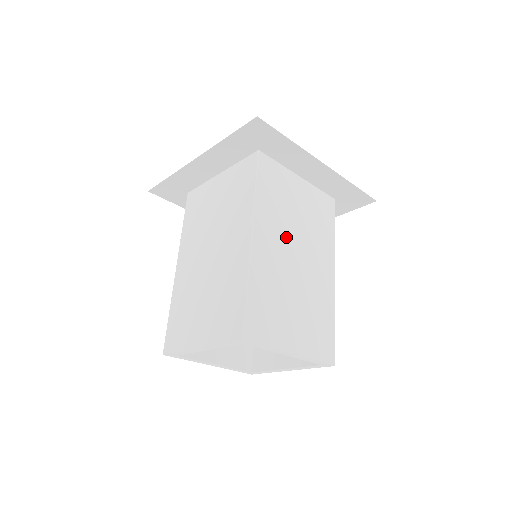
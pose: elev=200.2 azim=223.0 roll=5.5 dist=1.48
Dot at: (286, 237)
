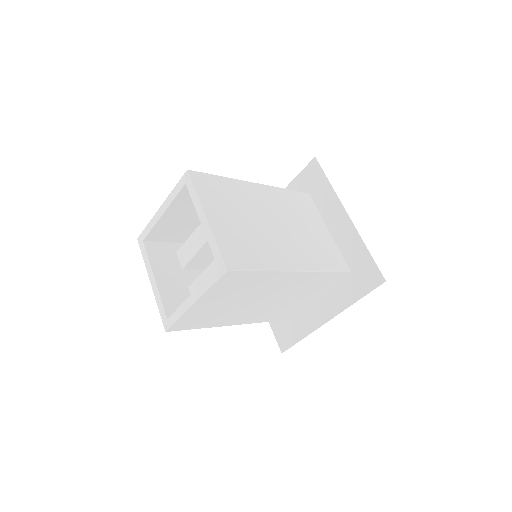
Dot at: (280, 214)
